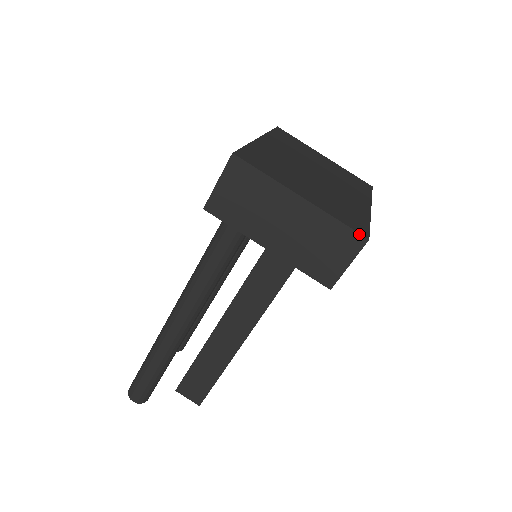
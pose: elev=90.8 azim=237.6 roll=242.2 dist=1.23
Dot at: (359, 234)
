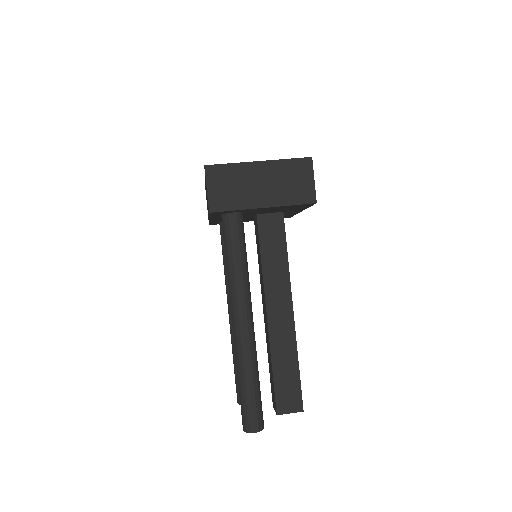
Dot at: (305, 158)
